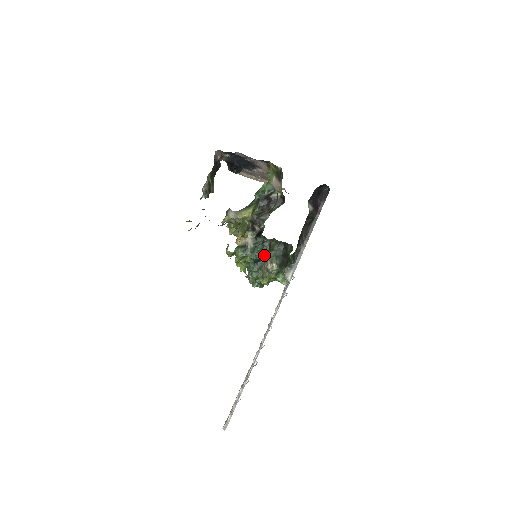
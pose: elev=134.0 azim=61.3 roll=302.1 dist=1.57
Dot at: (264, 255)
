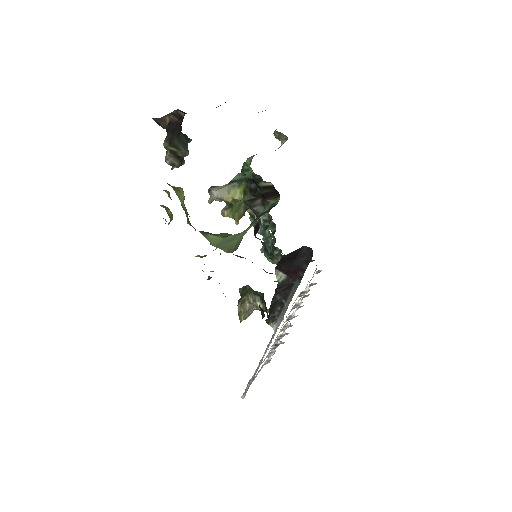
Dot at: (272, 248)
